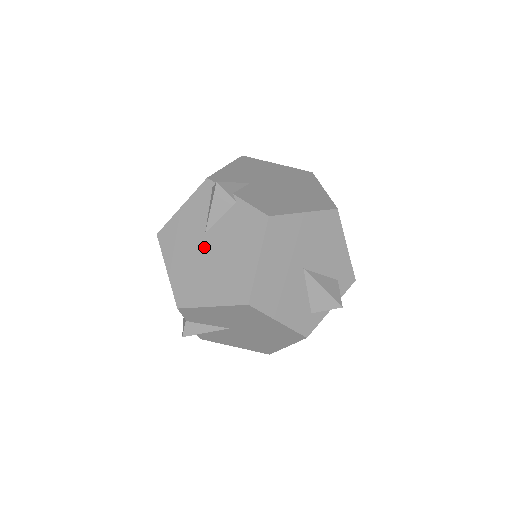
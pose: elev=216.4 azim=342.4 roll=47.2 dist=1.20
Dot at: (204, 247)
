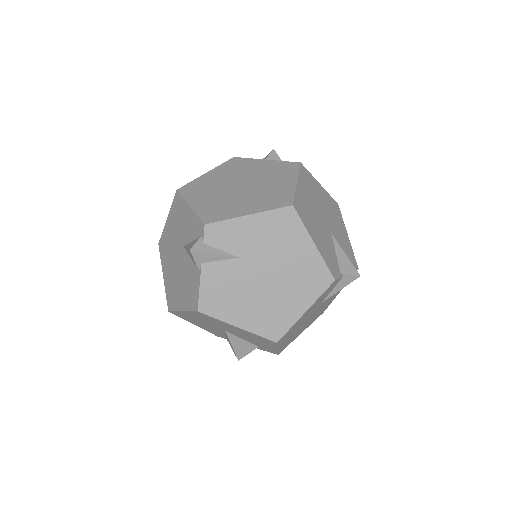
Dot at: (179, 250)
